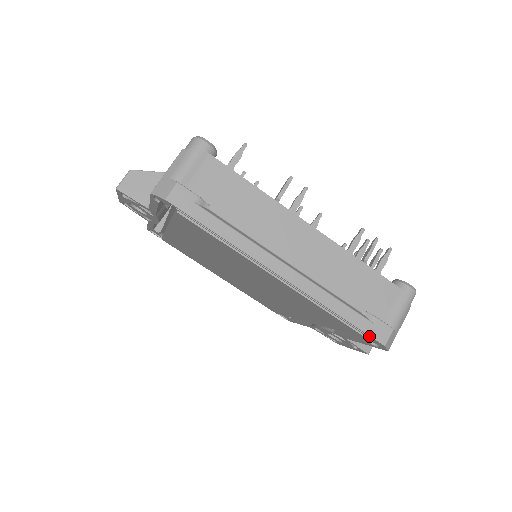
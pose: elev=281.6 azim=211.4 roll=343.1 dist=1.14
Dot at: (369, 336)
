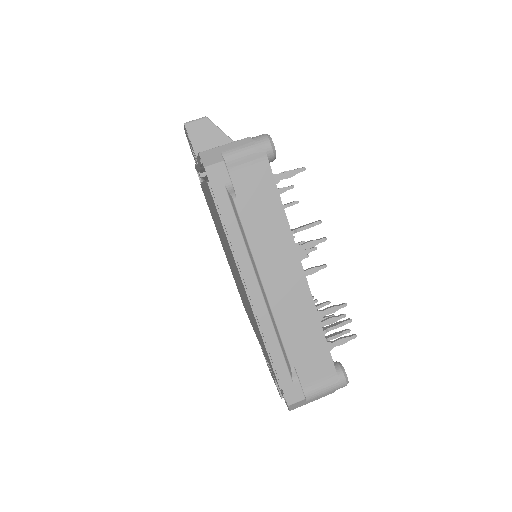
Dot at: (282, 389)
